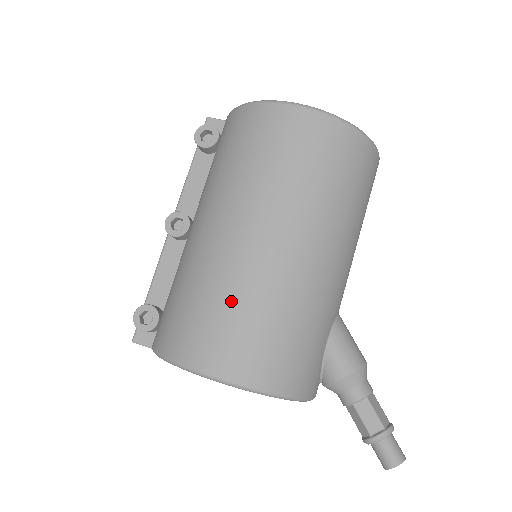
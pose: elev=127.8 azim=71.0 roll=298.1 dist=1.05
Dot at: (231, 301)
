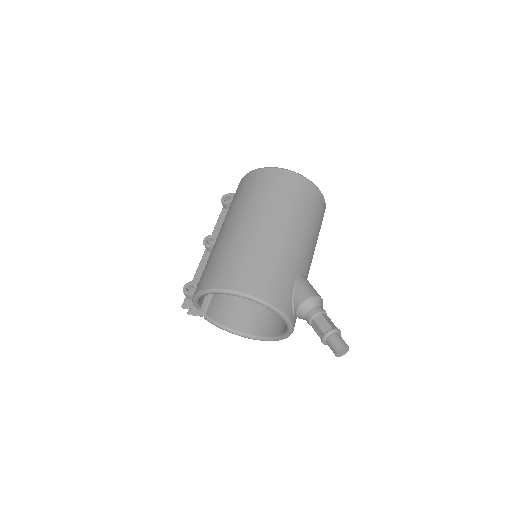
Dot at: (234, 254)
